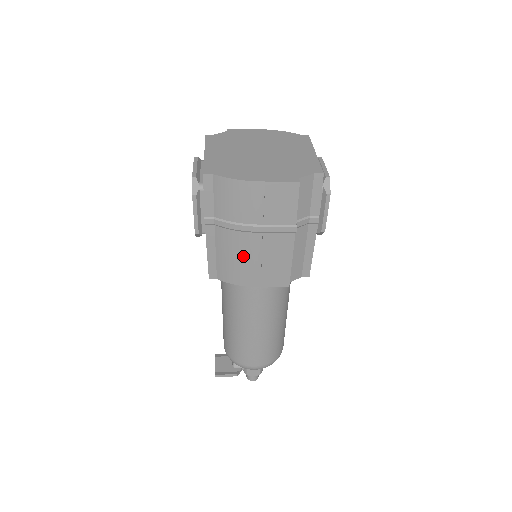
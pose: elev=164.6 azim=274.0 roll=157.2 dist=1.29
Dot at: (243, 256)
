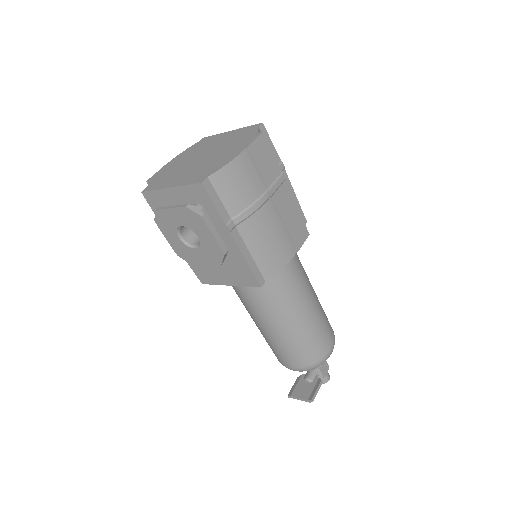
Dot at: (272, 233)
